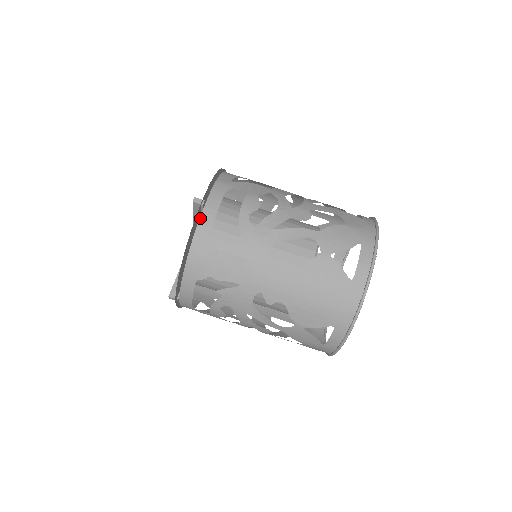
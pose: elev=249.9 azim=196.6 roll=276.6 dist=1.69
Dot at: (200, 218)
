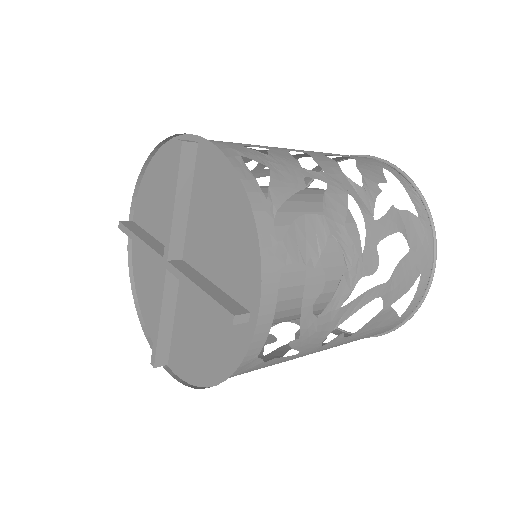
Dot at: (247, 345)
